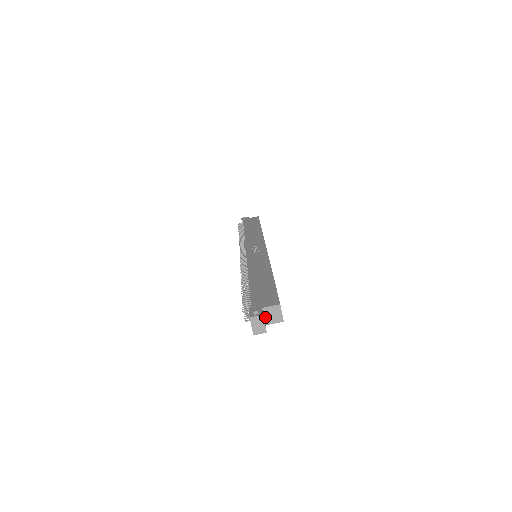
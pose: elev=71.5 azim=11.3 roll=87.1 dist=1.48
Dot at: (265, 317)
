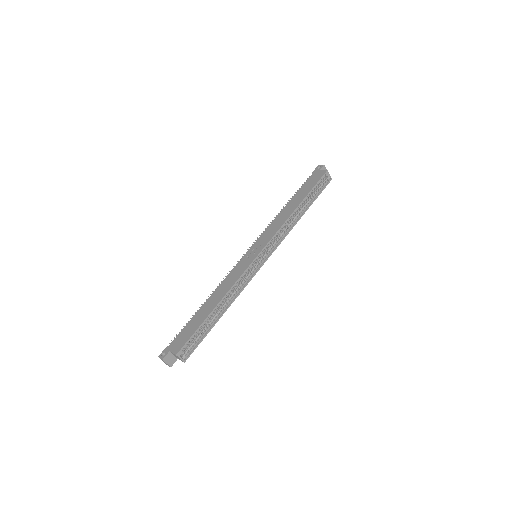
Dot at: (174, 355)
